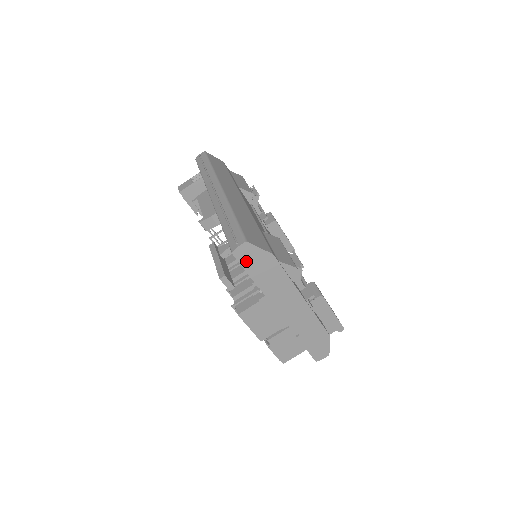
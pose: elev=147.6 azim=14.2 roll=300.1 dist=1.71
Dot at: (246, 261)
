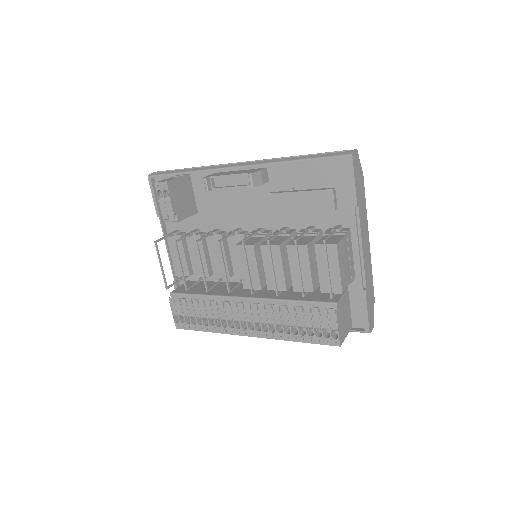
Dot at: (355, 170)
